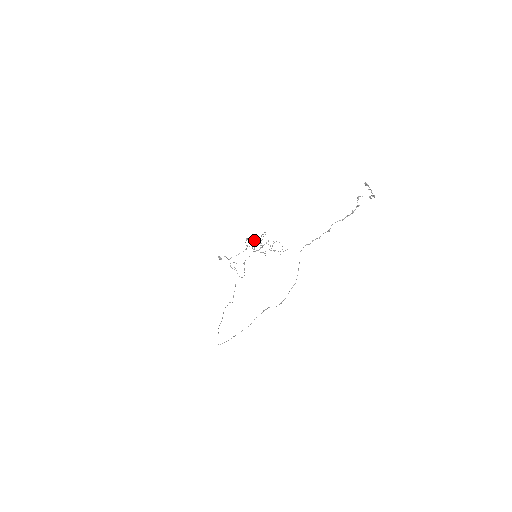
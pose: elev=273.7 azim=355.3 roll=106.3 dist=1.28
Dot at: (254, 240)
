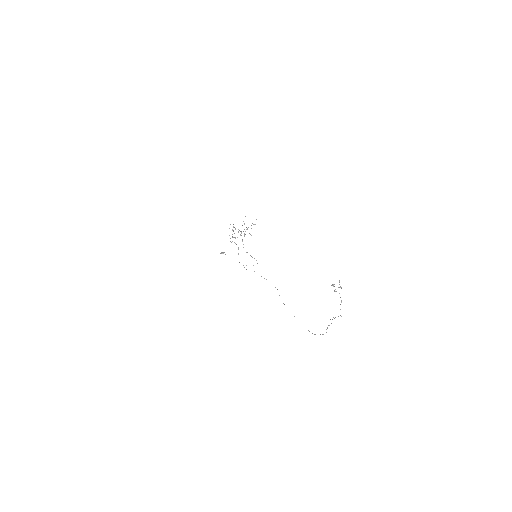
Dot at: (235, 238)
